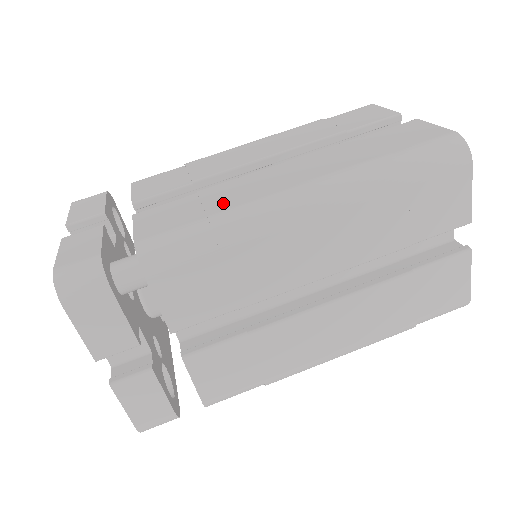
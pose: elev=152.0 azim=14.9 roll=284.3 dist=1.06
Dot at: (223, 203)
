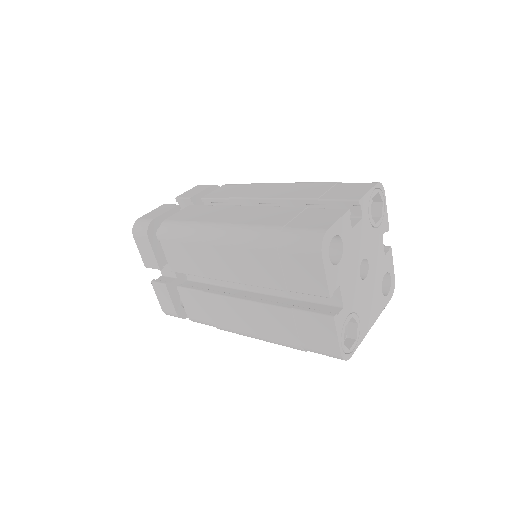
Dot at: (205, 217)
